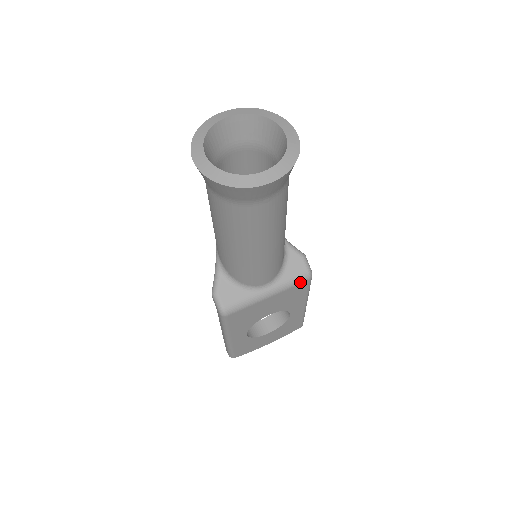
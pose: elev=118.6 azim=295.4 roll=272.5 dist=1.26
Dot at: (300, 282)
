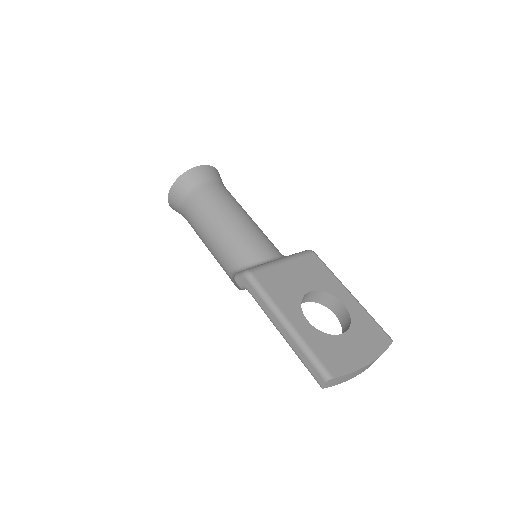
Dot at: (305, 254)
